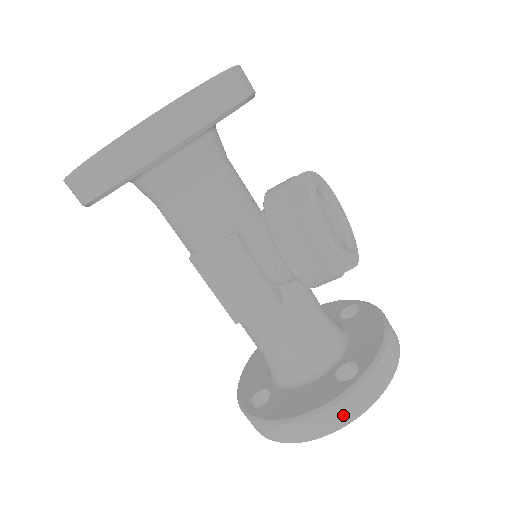
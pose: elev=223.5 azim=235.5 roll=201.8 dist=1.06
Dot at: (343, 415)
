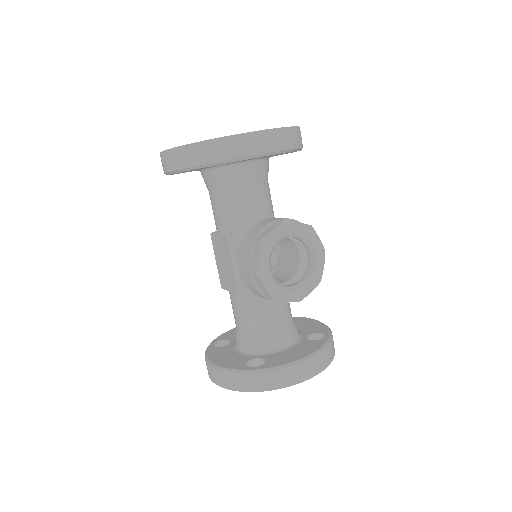
Dot at: (231, 382)
